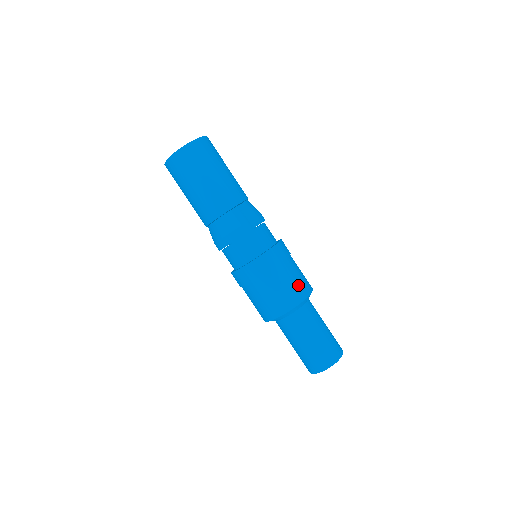
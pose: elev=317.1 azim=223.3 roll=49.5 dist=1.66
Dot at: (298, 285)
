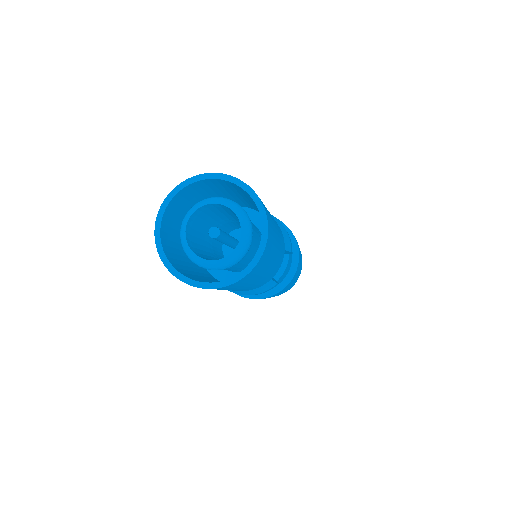
Dot at: (299, 272)
